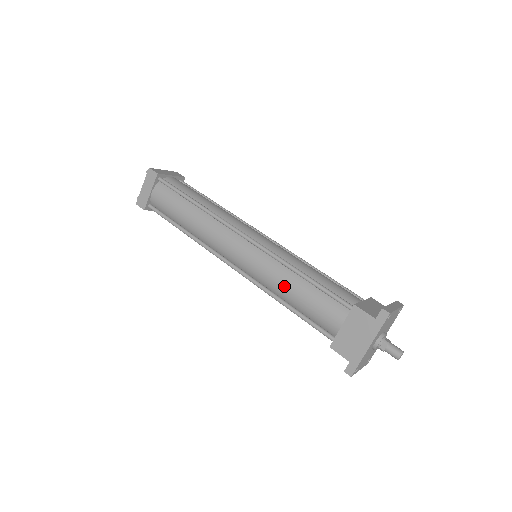
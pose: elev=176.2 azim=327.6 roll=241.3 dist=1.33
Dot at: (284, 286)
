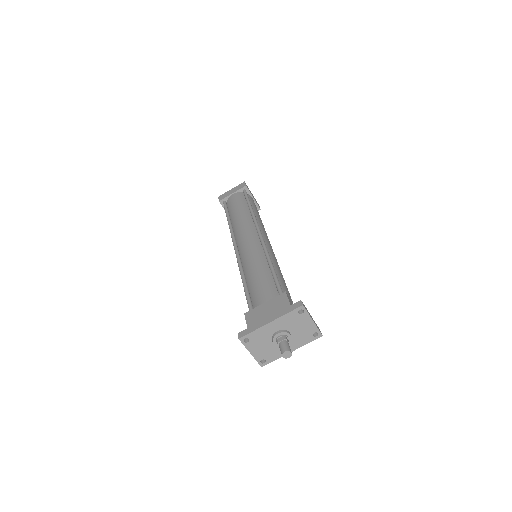
Dot at: (254, 267)
